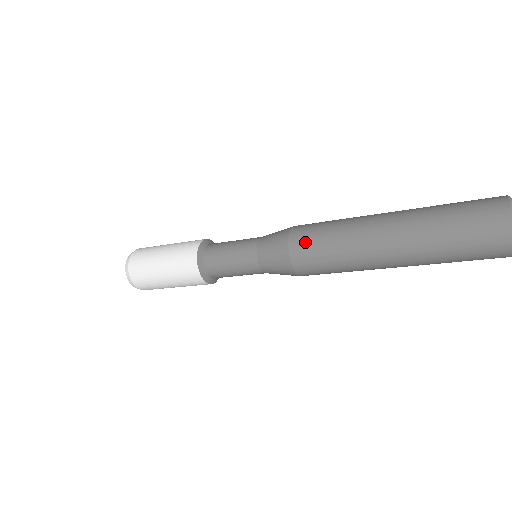
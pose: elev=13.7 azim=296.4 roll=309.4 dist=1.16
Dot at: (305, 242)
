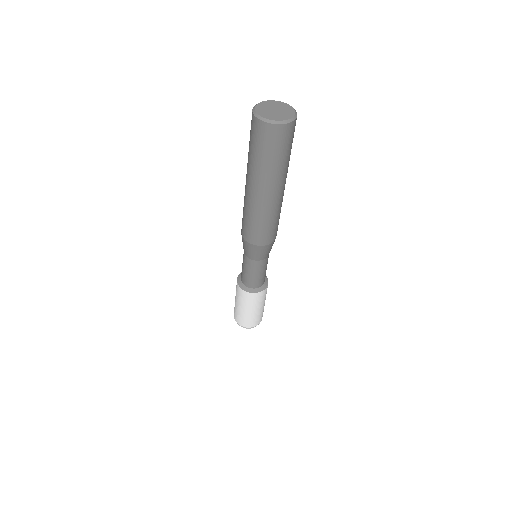
Dot at: (248, 233)
